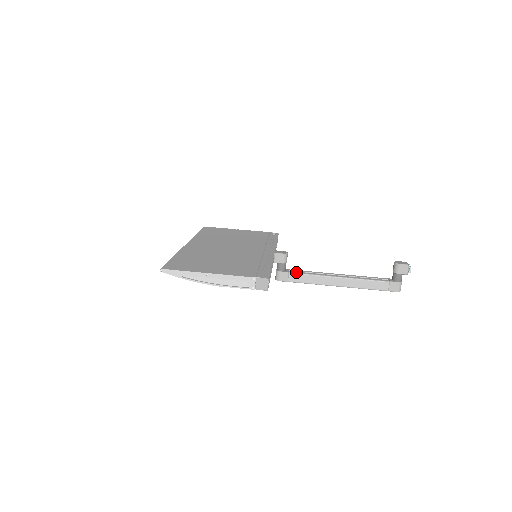
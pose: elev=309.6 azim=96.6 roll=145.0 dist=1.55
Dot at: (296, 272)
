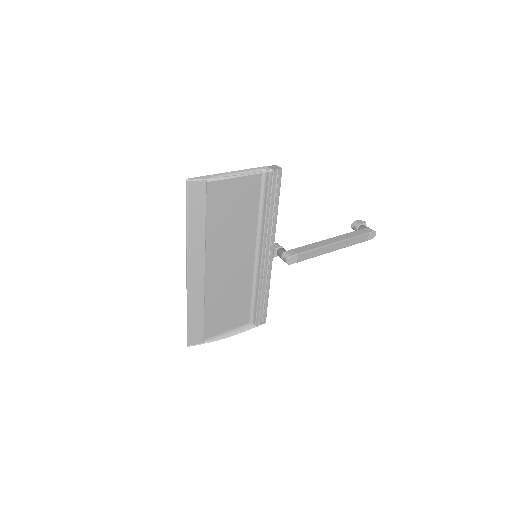
Dot at: (297, 248)
